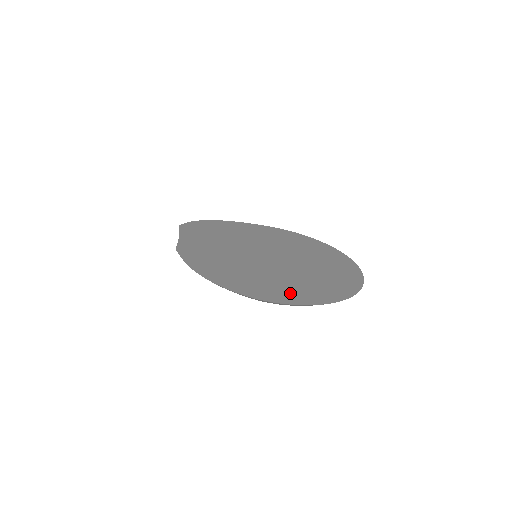
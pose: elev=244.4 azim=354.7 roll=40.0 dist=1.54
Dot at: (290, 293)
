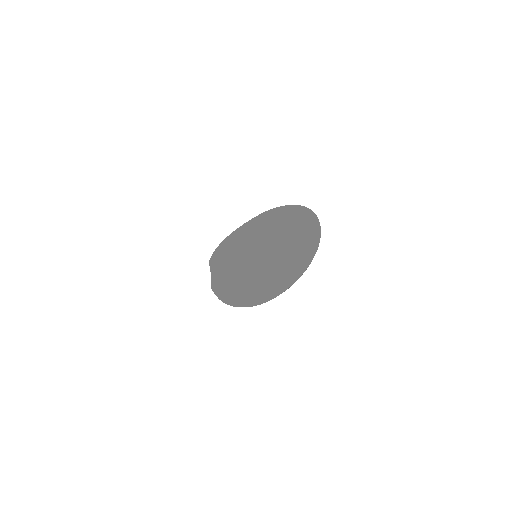
Dot at: (279, 282)
